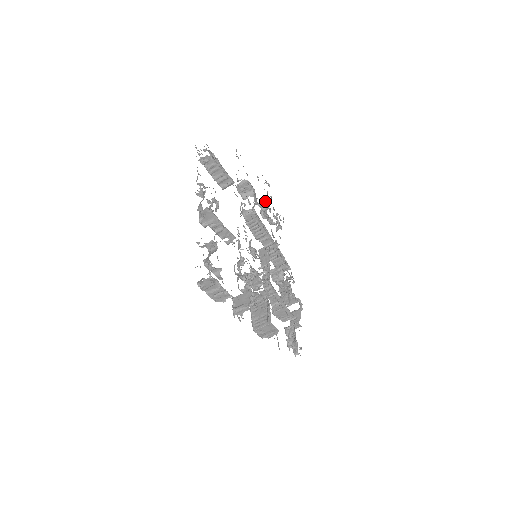
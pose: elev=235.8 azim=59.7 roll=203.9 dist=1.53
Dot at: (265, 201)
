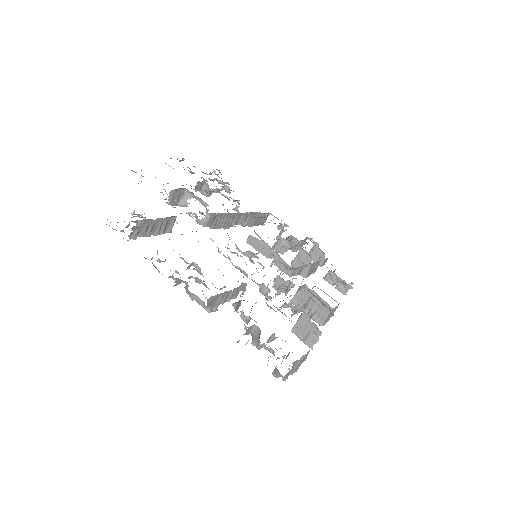
Dot at: (199, 183)
